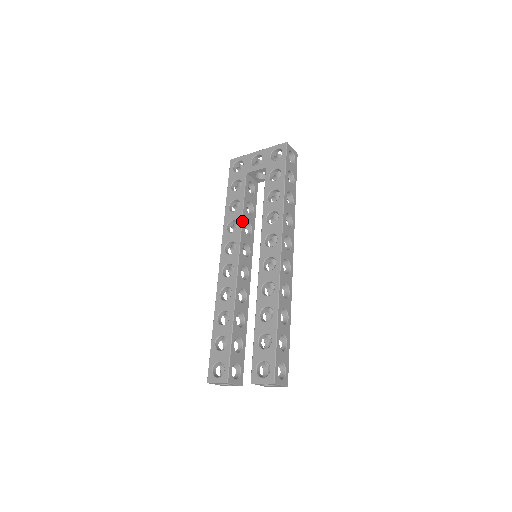
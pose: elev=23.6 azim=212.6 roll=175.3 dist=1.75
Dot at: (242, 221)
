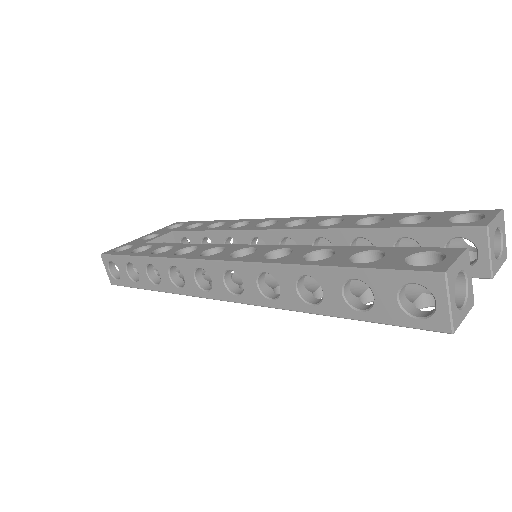
Dot at: (197, 244)
